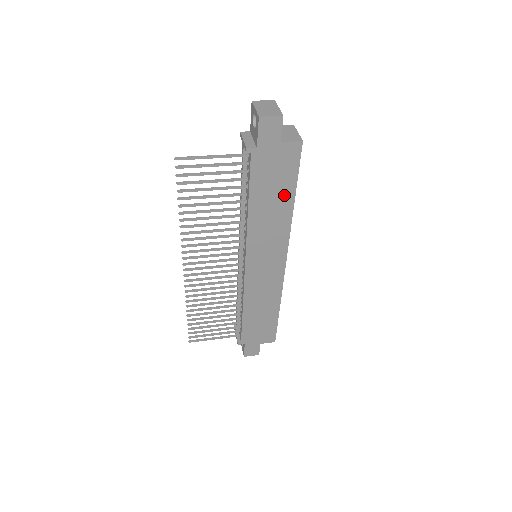
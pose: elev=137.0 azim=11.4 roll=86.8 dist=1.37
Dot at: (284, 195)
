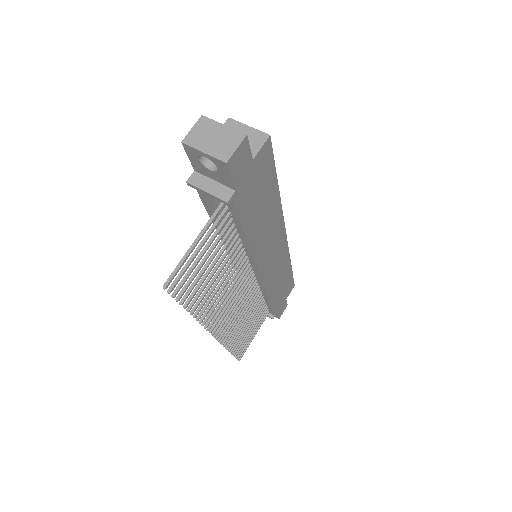
Dot at: (270, 196)
